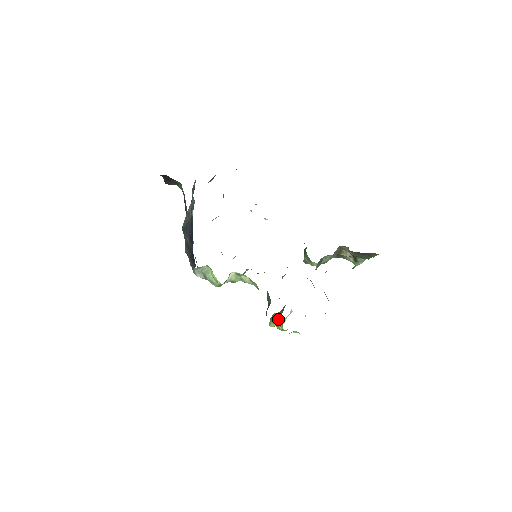
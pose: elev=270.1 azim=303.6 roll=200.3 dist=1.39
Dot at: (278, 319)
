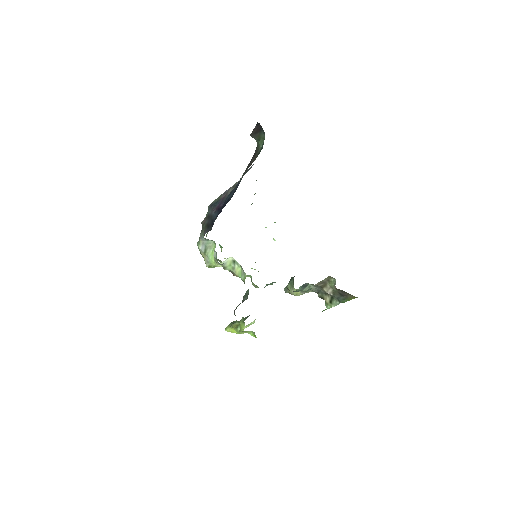
Dot at: (239, 323)
